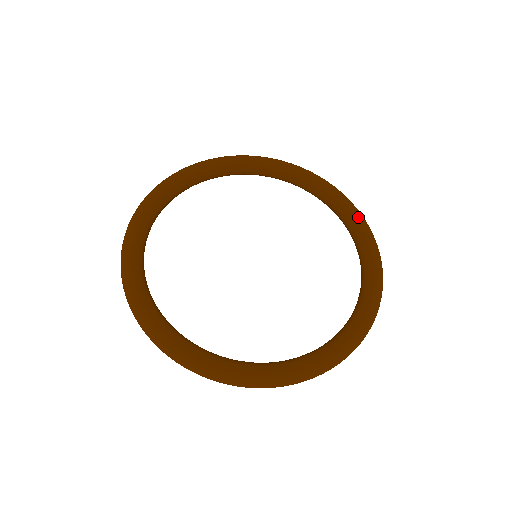
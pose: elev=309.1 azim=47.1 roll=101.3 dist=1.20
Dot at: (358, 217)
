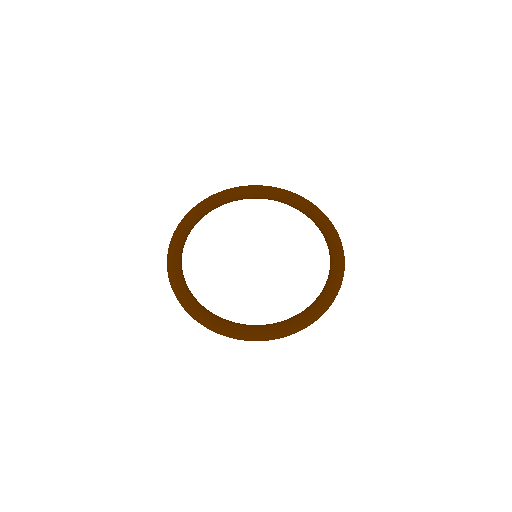
Dot at: (265, 188)
